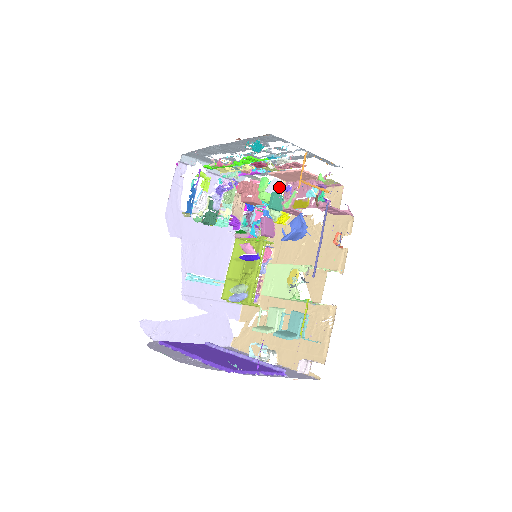
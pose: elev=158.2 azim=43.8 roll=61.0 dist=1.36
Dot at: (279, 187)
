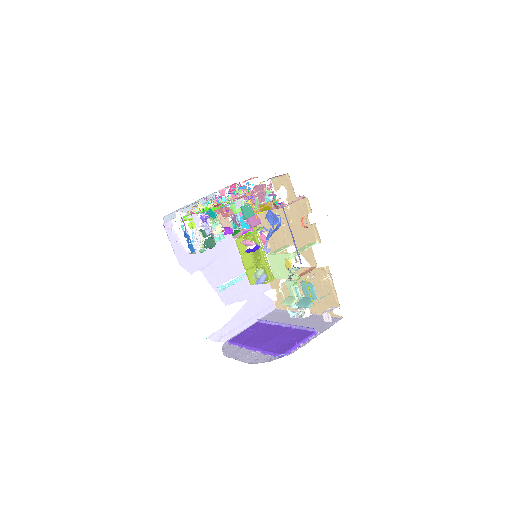
Dot at: (243, 199)
